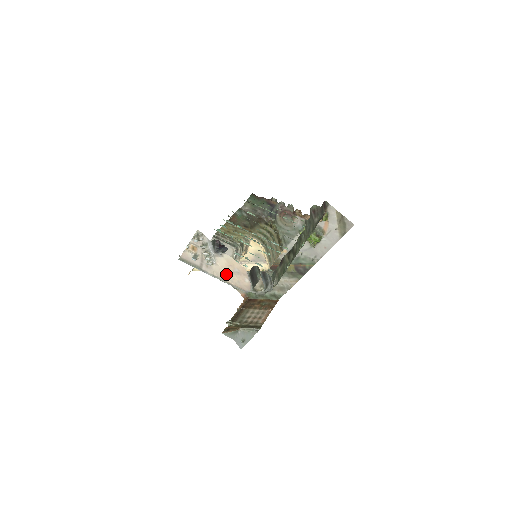
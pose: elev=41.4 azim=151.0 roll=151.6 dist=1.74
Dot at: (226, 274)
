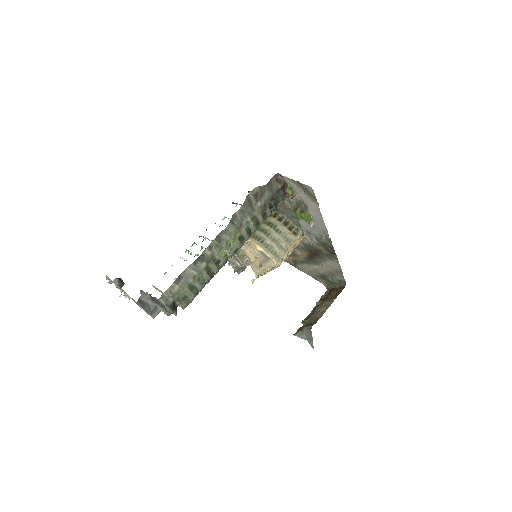
Dot at: occluded
